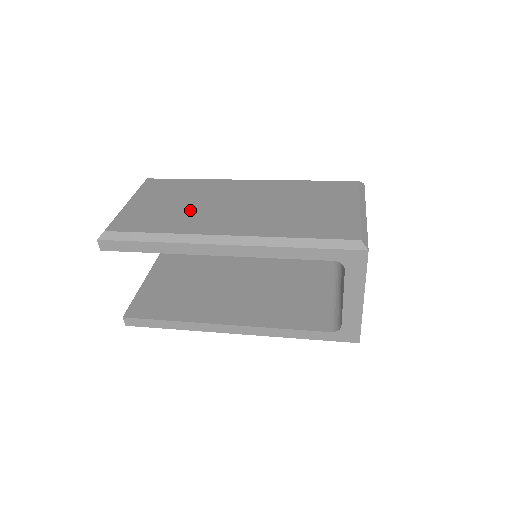
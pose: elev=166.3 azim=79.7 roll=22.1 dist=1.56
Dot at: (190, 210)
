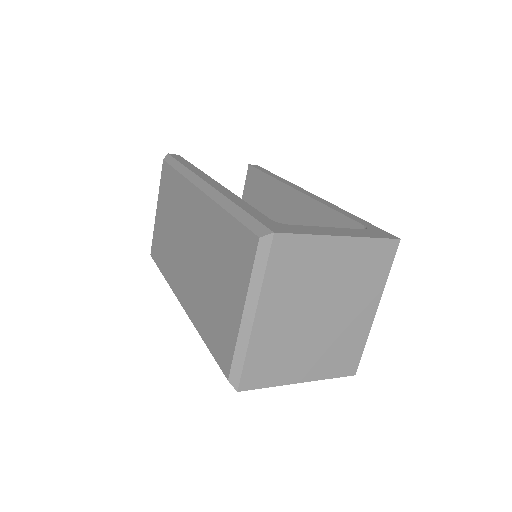
Dot at: (172, 244)
